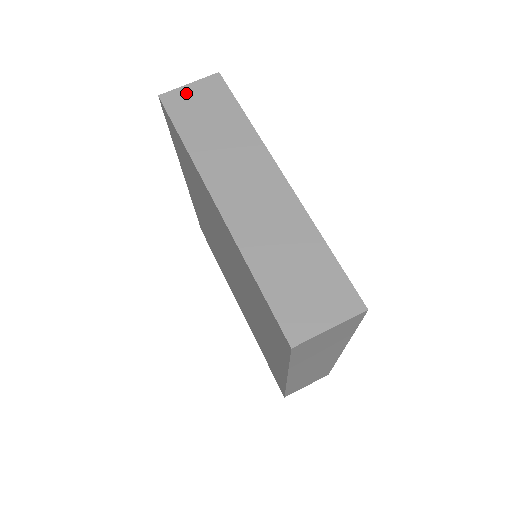
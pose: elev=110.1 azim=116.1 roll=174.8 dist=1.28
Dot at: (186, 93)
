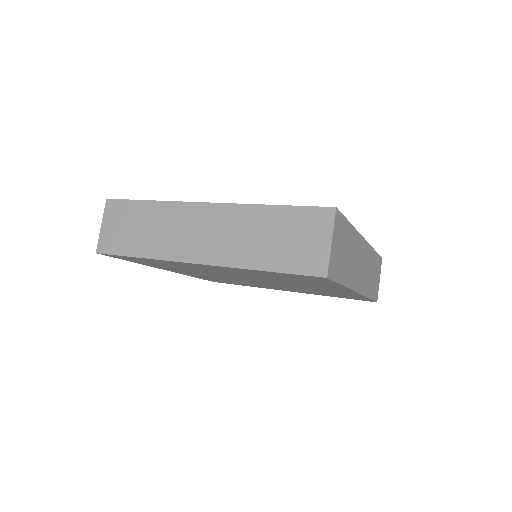
Dot at: (106, 232)
